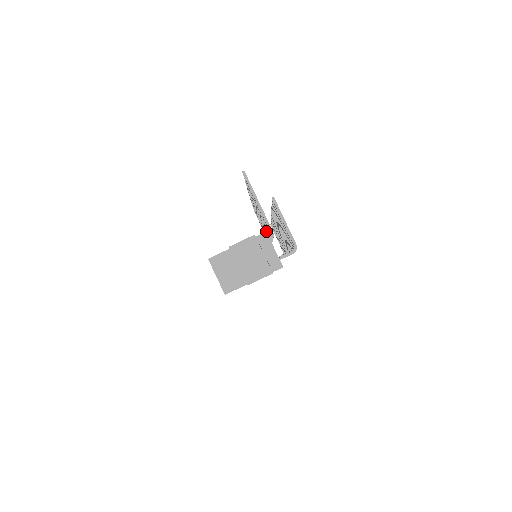
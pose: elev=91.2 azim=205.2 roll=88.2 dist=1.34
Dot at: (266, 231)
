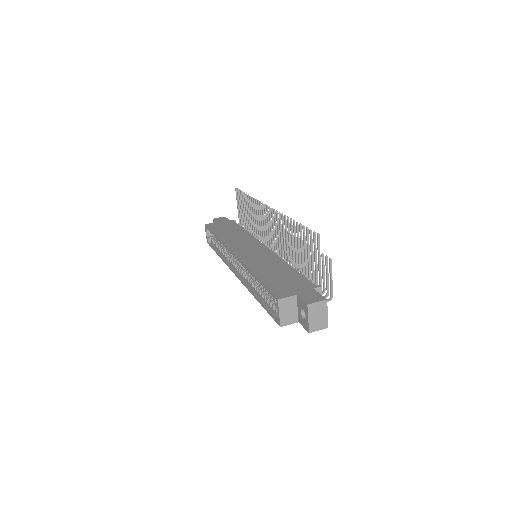
Dot at: (276, 243)
